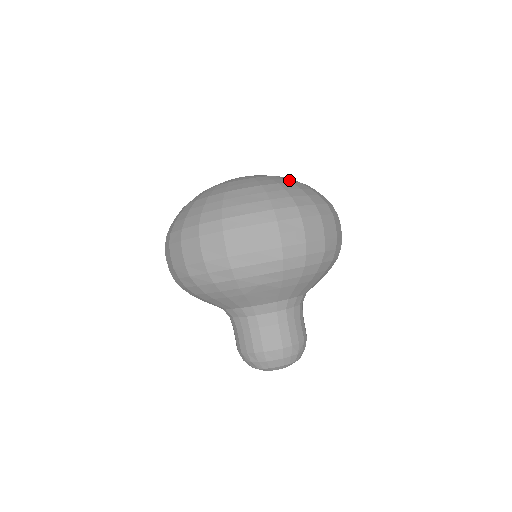
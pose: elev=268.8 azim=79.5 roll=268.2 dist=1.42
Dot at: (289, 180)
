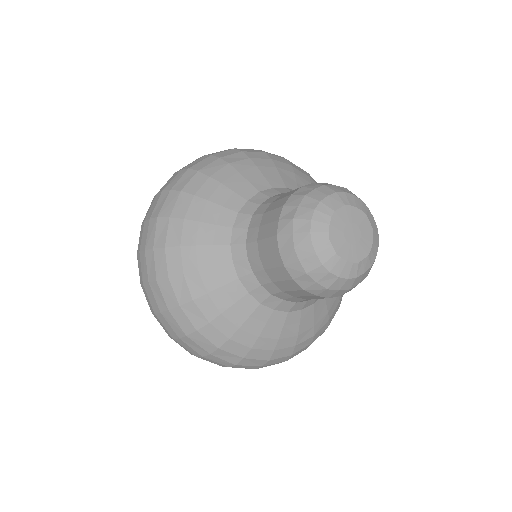
Dot at: occluded
